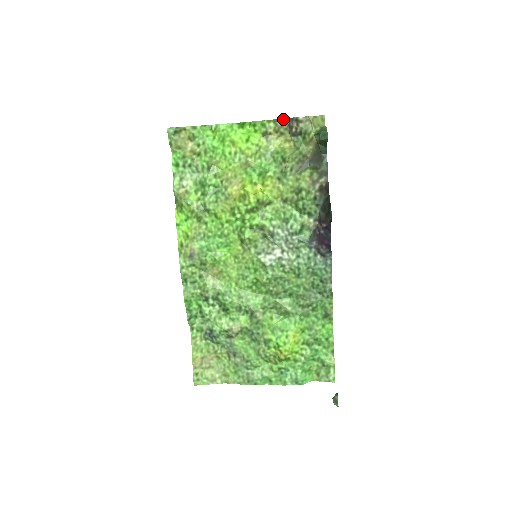
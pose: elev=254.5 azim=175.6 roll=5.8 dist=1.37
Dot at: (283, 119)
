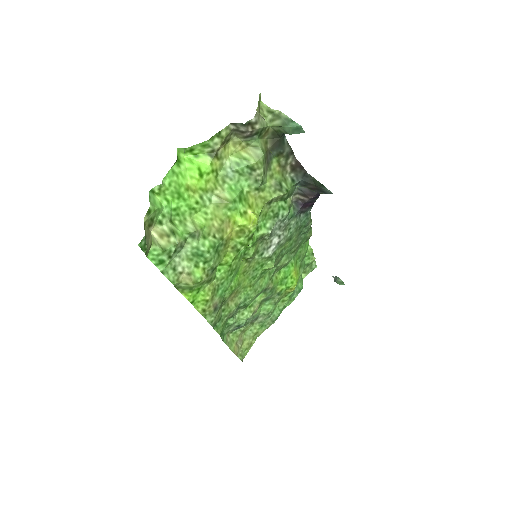
Dot at: (226, 127)
